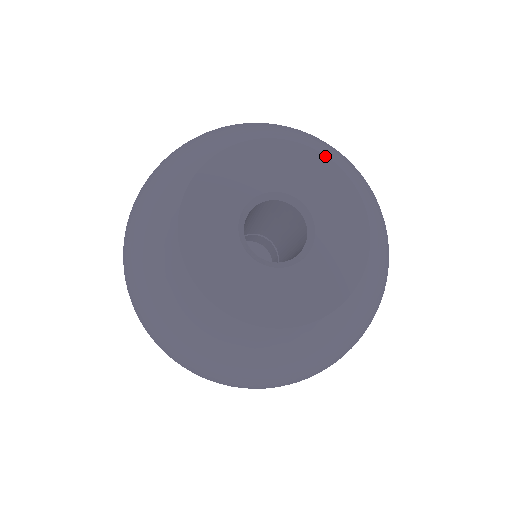
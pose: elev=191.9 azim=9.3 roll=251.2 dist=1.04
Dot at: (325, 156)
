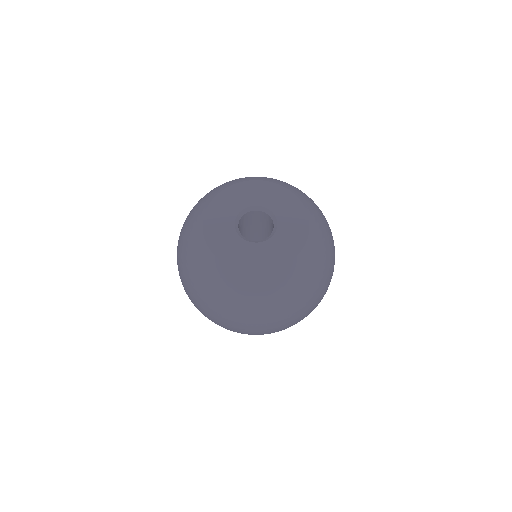
Dot at: (236, 184)
